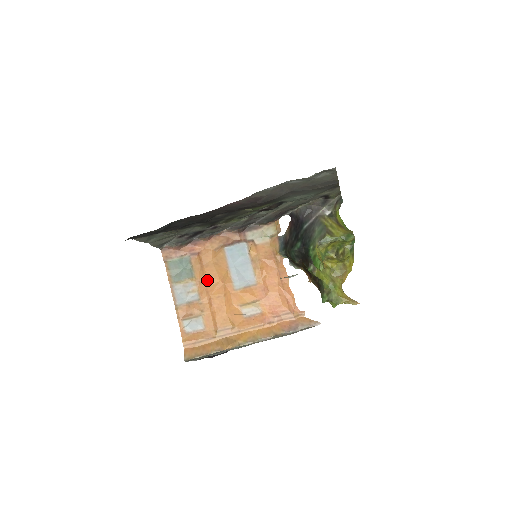
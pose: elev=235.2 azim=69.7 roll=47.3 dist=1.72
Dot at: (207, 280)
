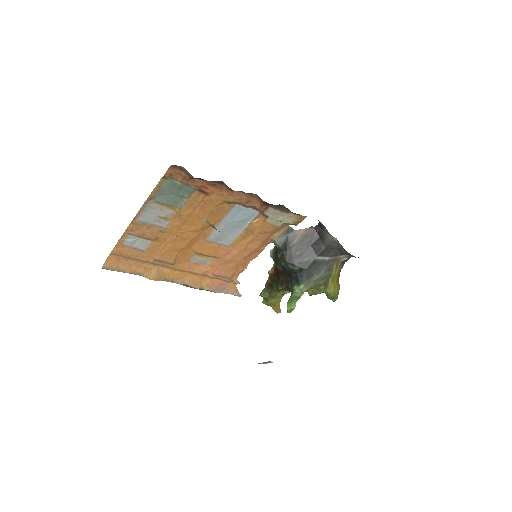
Dot at: (189, 220)
